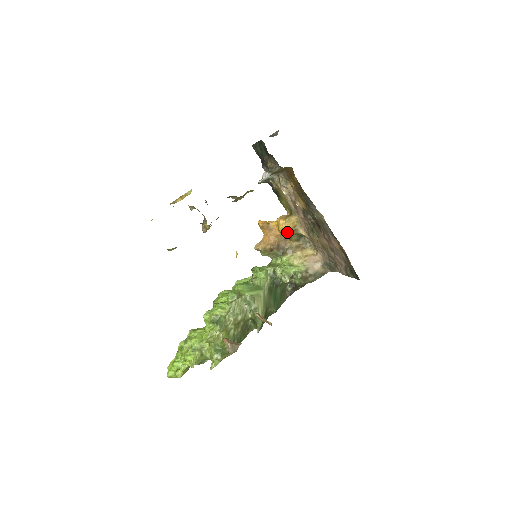
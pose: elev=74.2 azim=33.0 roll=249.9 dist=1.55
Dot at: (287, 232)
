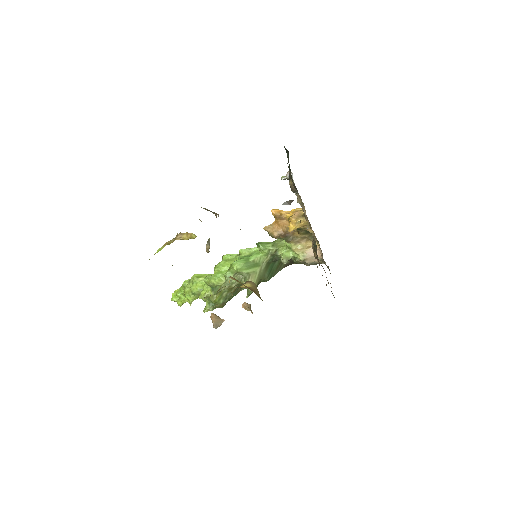
Dot at: occluded
